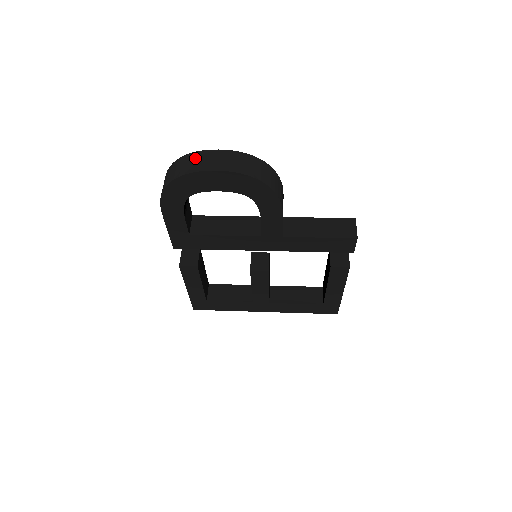
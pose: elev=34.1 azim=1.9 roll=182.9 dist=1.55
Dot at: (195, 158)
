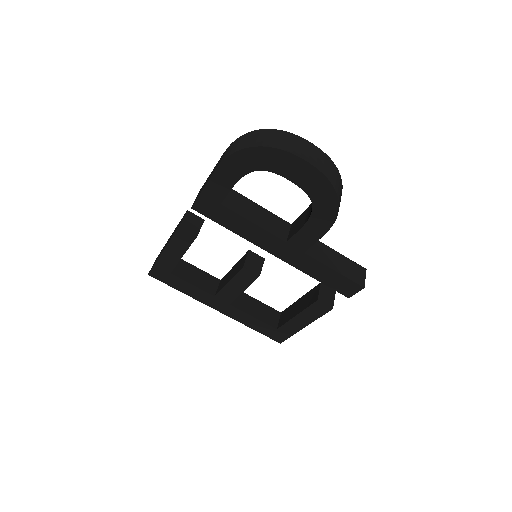
Dot at: (290, 138)
